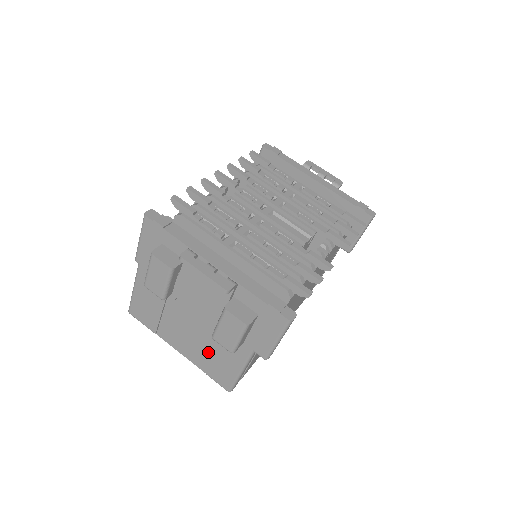
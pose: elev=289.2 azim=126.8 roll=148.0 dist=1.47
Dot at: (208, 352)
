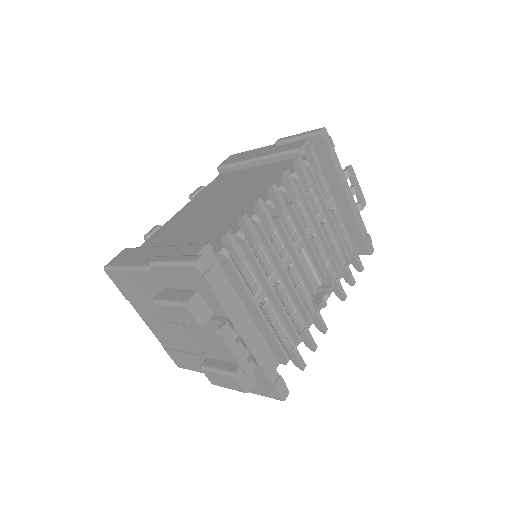
Dot at: (179, 345)
